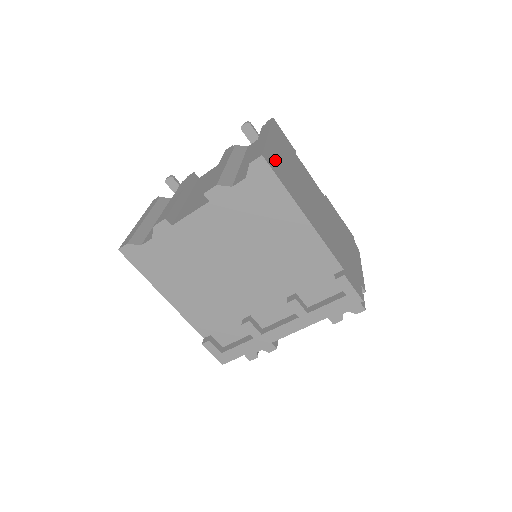
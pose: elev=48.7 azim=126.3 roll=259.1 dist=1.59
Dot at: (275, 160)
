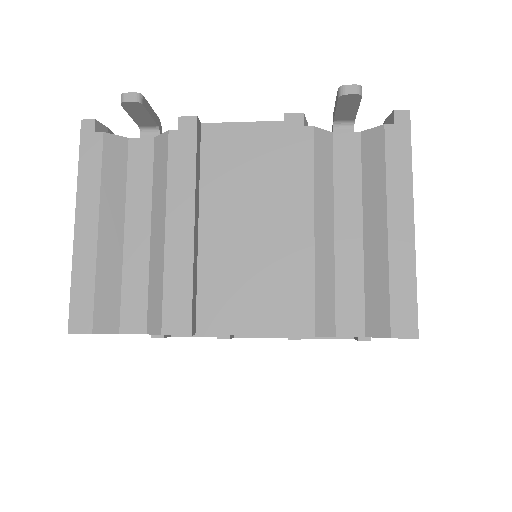
Dot at: occluded
